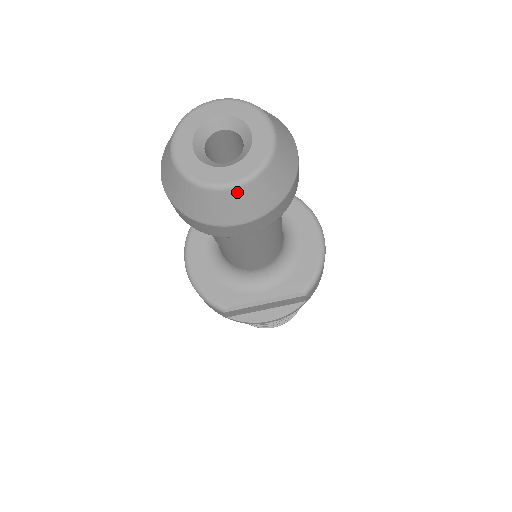
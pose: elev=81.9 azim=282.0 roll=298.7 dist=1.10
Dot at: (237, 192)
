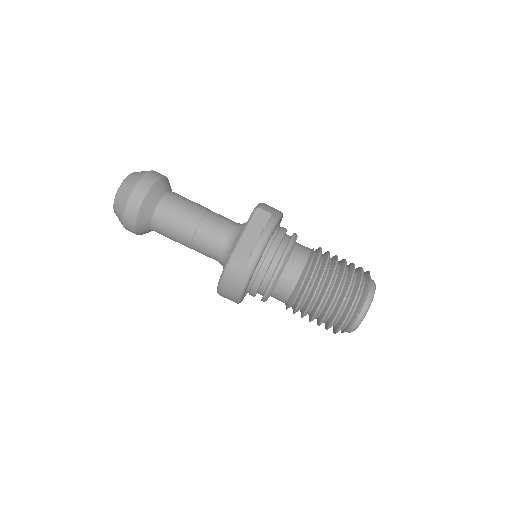
Dot at: (126, 181)
